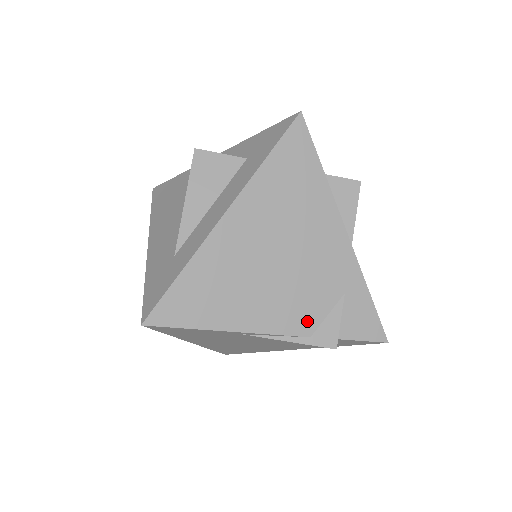
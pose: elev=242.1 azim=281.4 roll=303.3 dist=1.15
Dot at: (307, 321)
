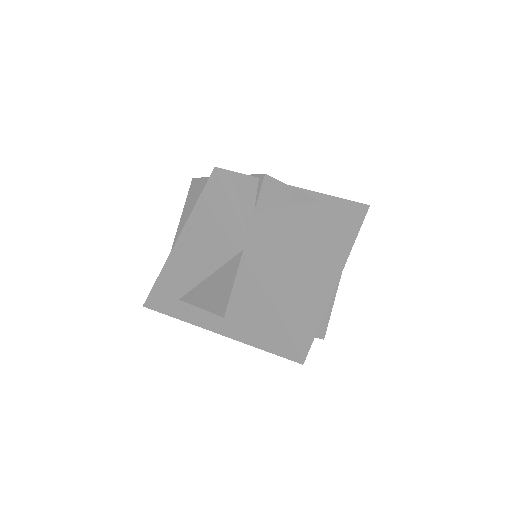
Dot at: occluded
